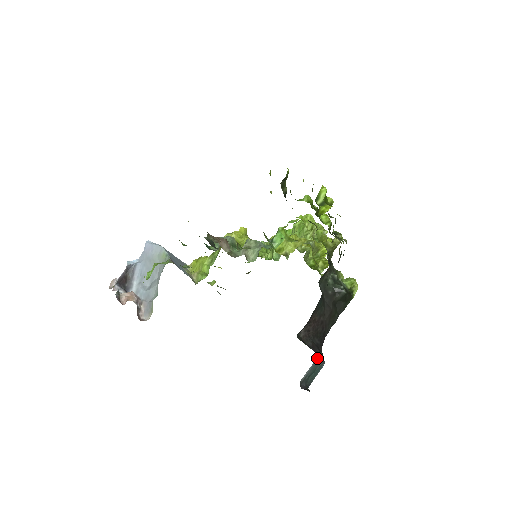
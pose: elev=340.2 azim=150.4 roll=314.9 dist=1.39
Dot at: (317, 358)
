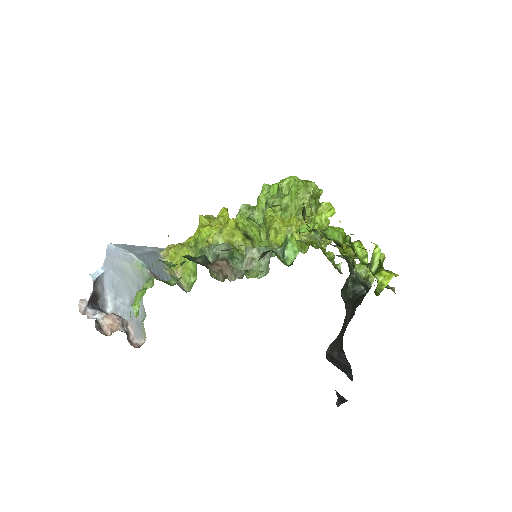
Dot at: occluded
